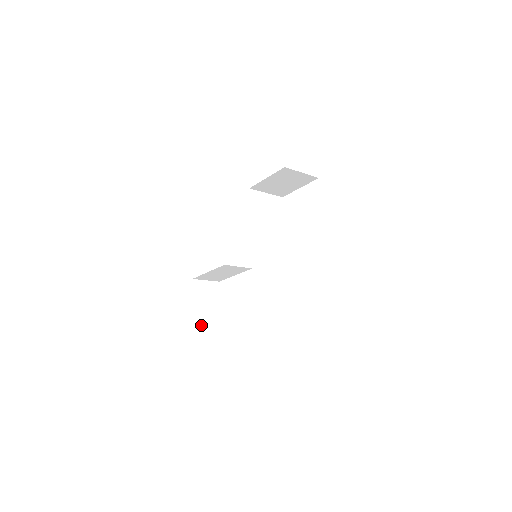
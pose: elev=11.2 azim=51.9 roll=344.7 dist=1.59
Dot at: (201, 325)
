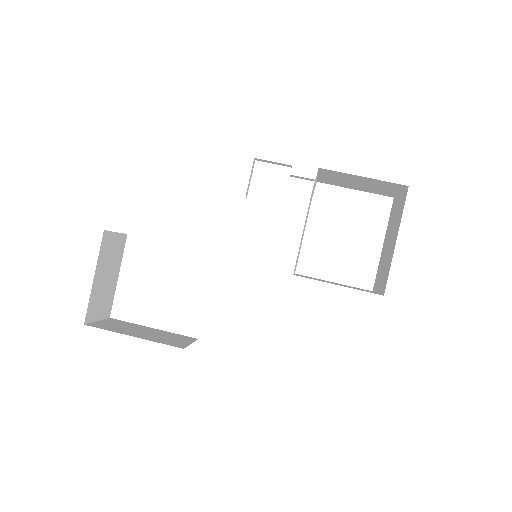
Dot at: (94, 310)
